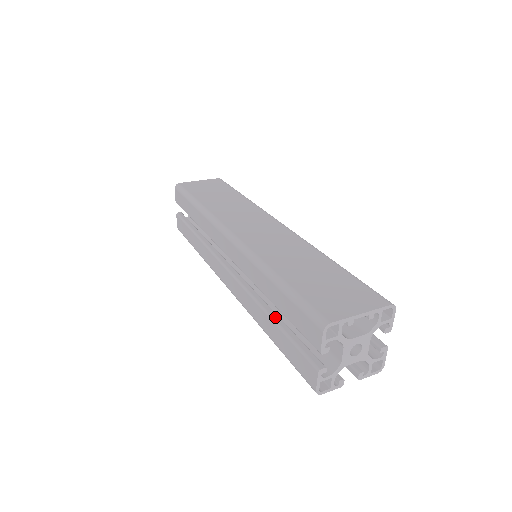
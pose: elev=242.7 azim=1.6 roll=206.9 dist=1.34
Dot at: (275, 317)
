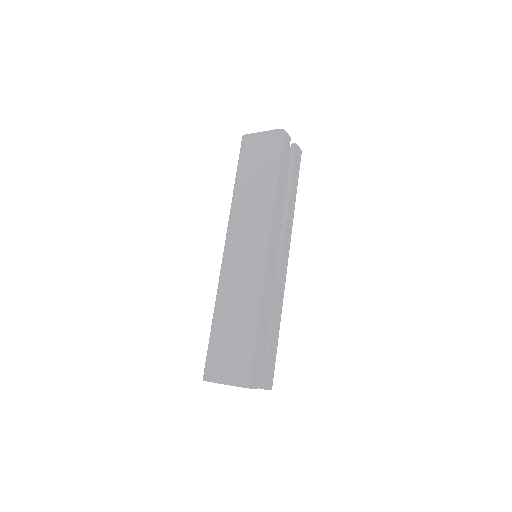
Dot at: occluded
